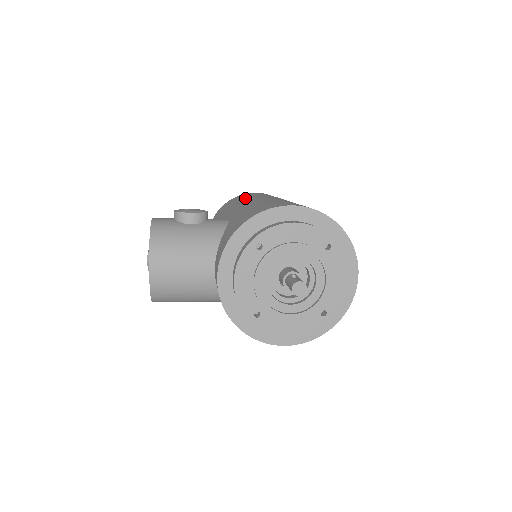
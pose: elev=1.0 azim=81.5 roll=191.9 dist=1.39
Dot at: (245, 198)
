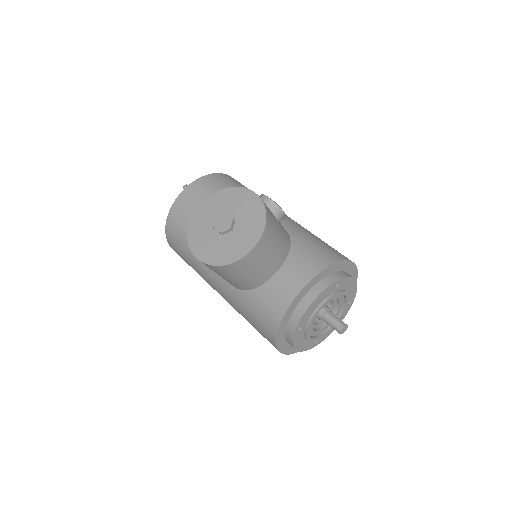
Dot at: occluded
